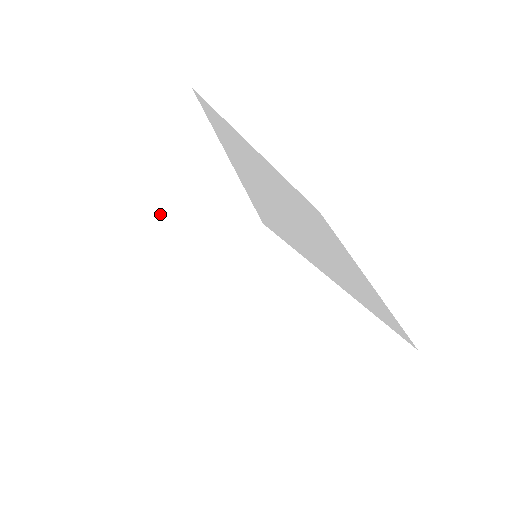
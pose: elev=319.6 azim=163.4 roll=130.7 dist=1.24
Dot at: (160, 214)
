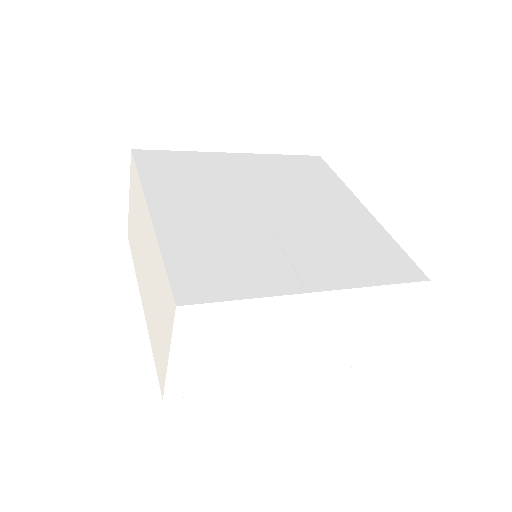
Dot at: (147, 286)
